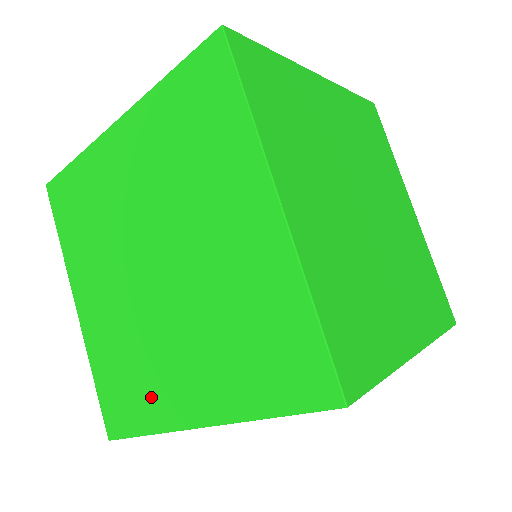
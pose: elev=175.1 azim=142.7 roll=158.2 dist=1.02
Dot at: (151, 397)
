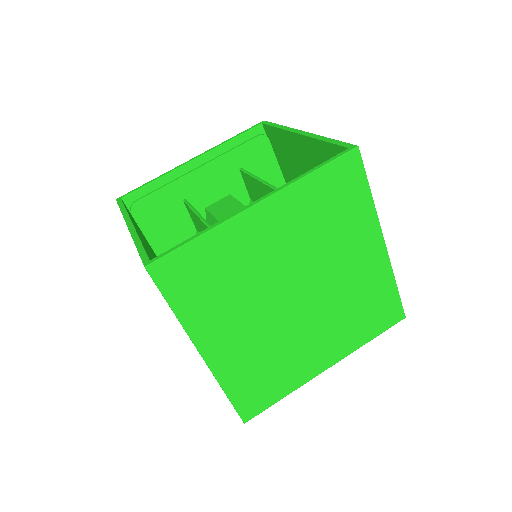
Dot at: (289, 374)
